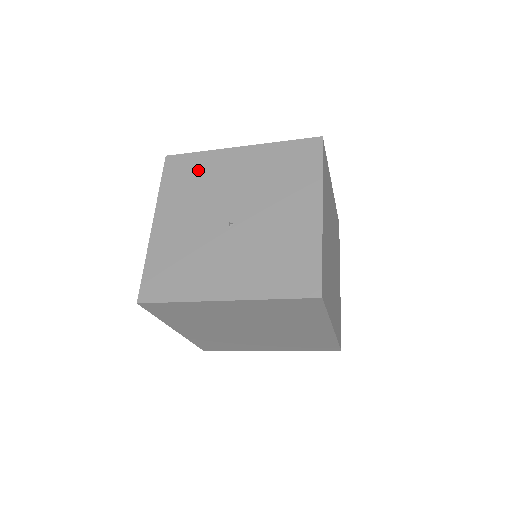
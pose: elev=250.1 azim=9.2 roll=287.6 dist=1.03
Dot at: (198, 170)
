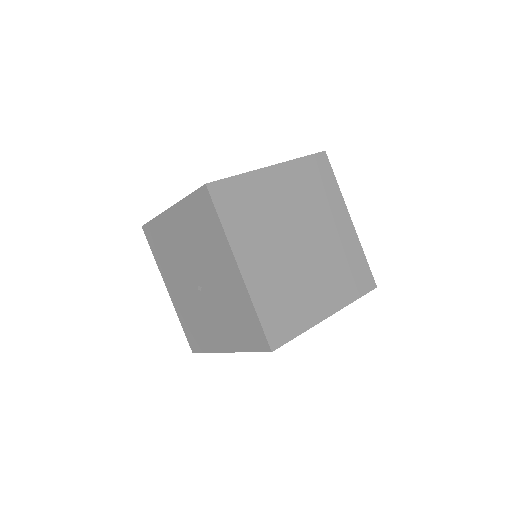
Dot at: (162, 238)
